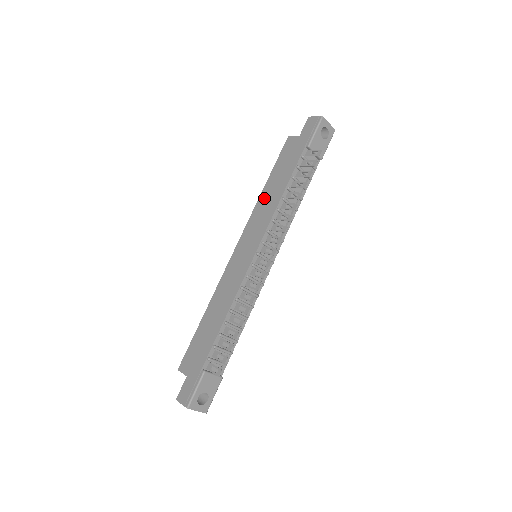
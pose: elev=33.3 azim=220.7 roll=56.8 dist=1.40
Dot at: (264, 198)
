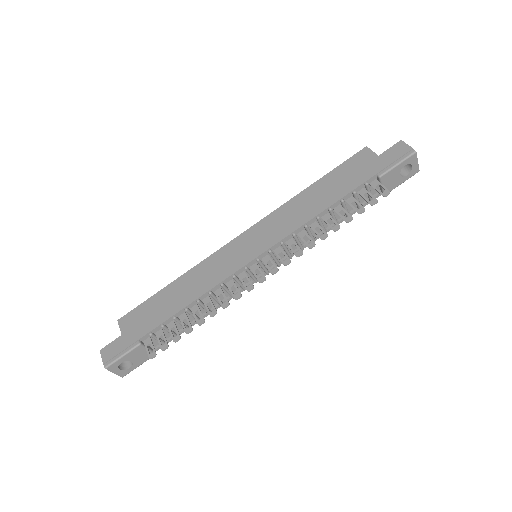
Dot at: (300, 201)
